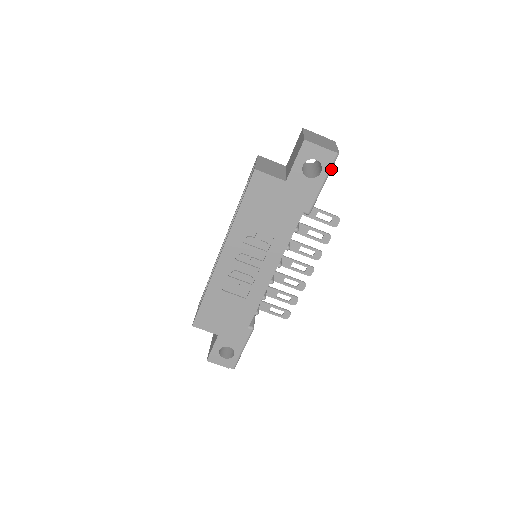
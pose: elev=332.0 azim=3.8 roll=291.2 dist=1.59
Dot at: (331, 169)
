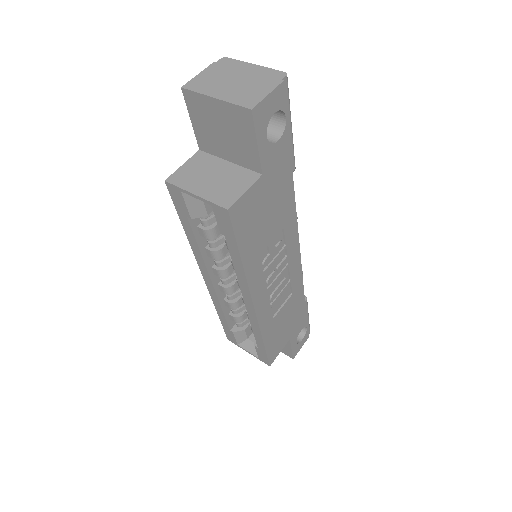
Dot at: (288, 100)
